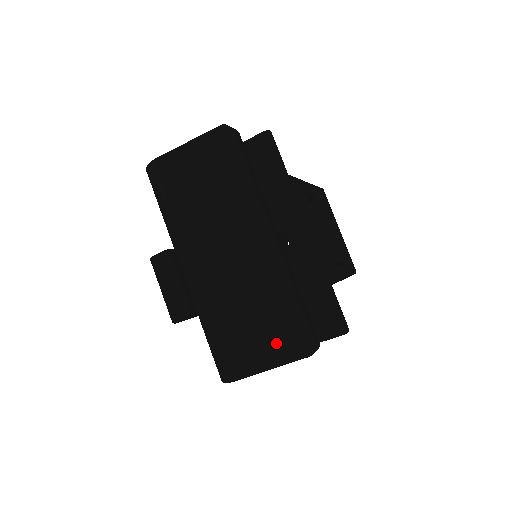
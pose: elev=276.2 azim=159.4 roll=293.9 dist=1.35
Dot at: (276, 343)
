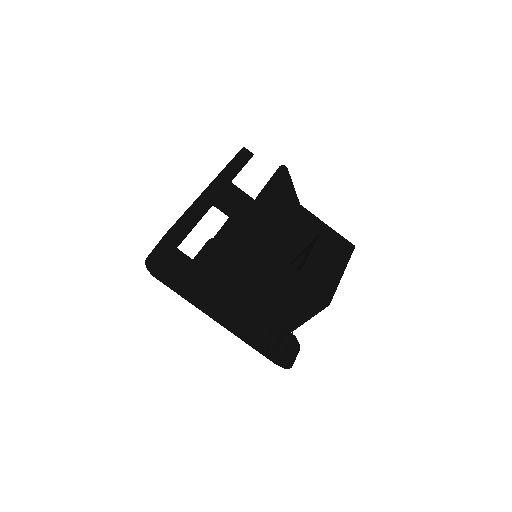
Dot at: occluded
